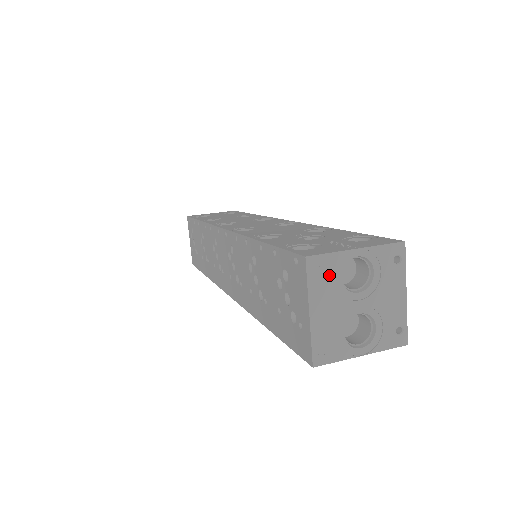
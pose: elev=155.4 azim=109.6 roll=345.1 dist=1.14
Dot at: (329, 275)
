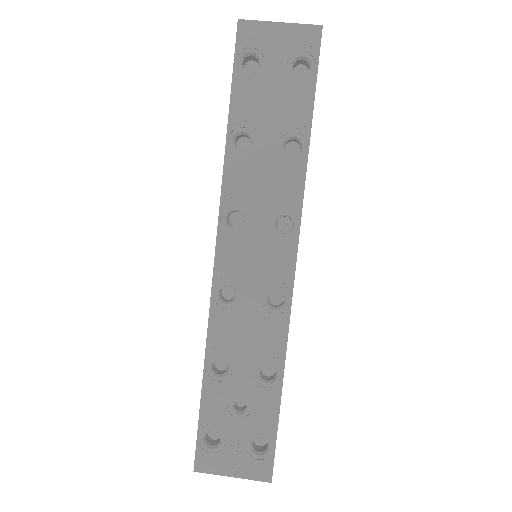
Dot at: occluded
